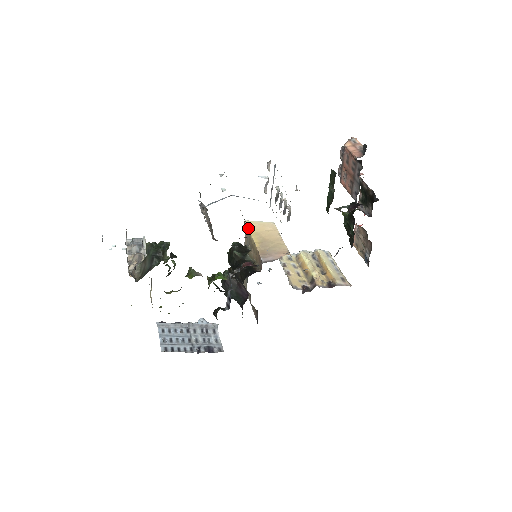
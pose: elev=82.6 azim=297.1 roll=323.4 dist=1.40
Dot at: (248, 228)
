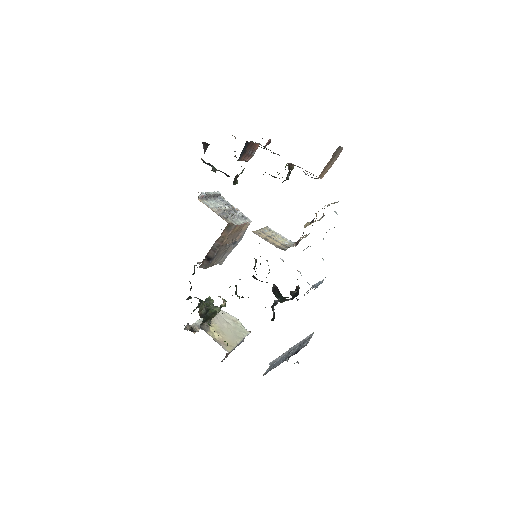
Dot at: occluded
